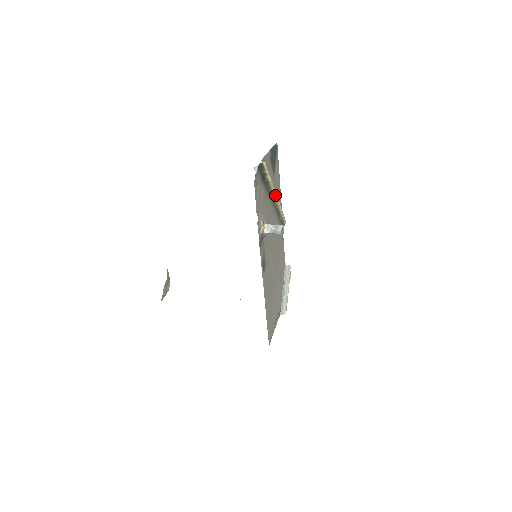
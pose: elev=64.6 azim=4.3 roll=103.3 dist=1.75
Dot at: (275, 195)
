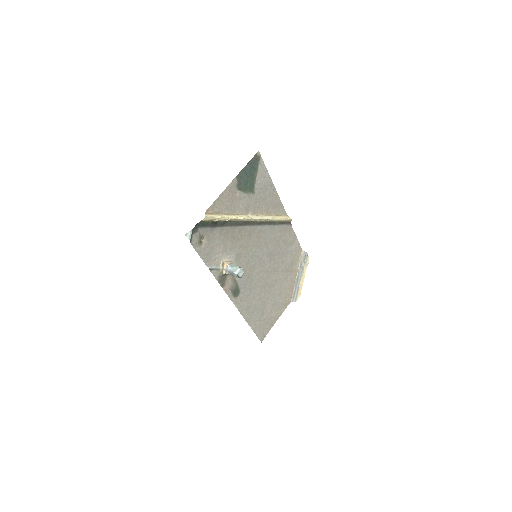
Dot at: (250, 219)
